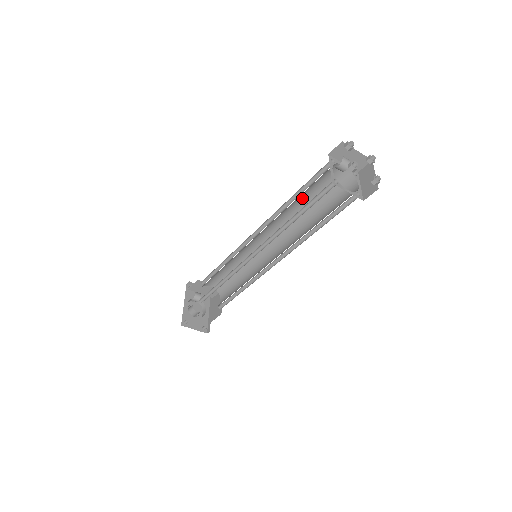
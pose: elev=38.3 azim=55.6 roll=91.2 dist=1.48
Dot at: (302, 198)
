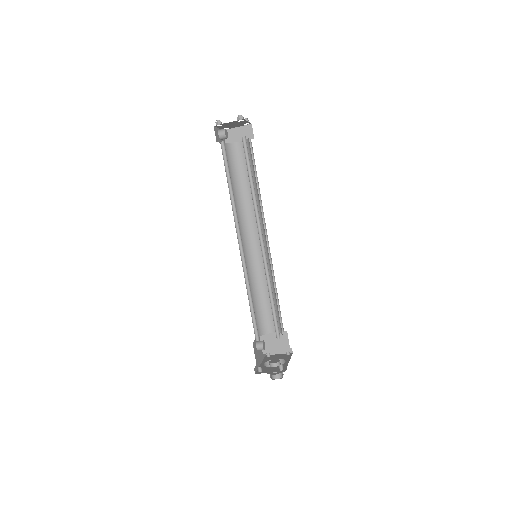
Dot at: (243, 186)
